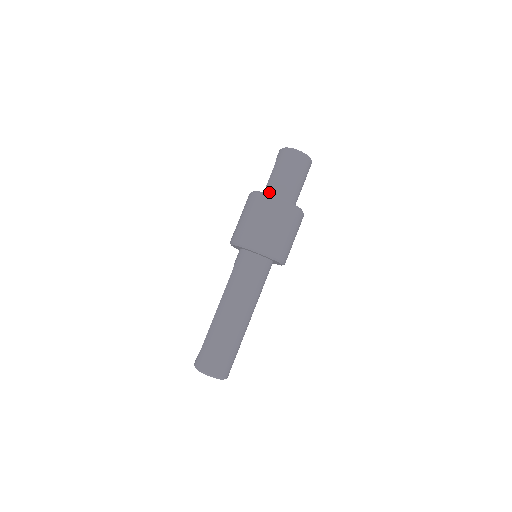
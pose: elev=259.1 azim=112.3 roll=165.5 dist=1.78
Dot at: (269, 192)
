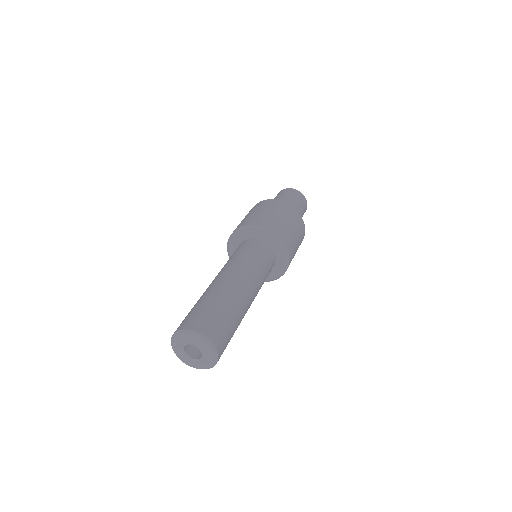
Dot at: occluded
